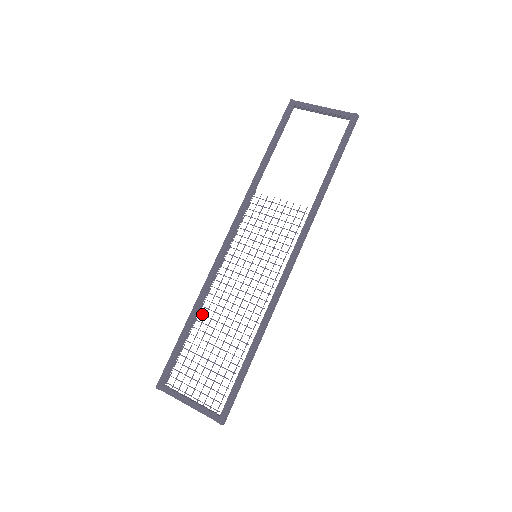
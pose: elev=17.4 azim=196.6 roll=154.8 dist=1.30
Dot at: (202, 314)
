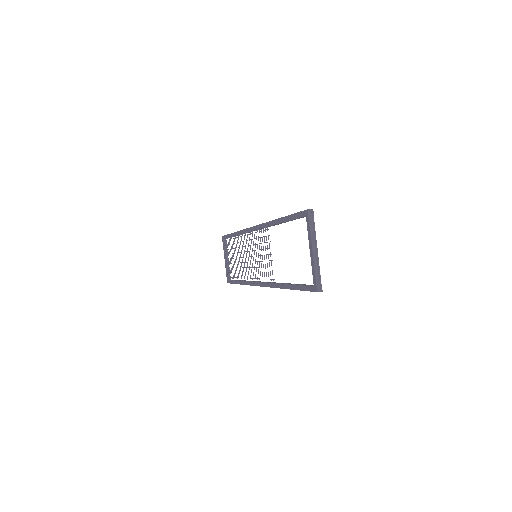
Dot at: (237, 240)
